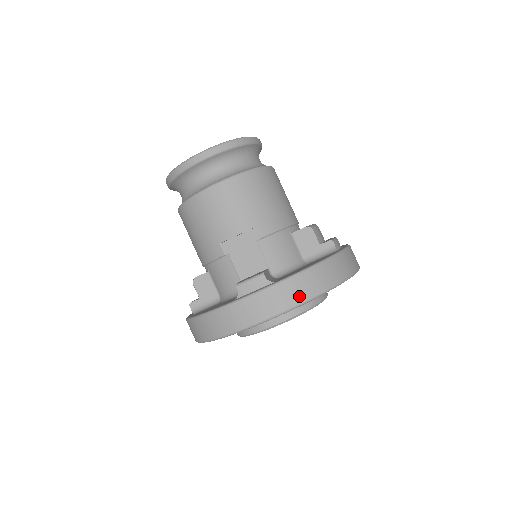
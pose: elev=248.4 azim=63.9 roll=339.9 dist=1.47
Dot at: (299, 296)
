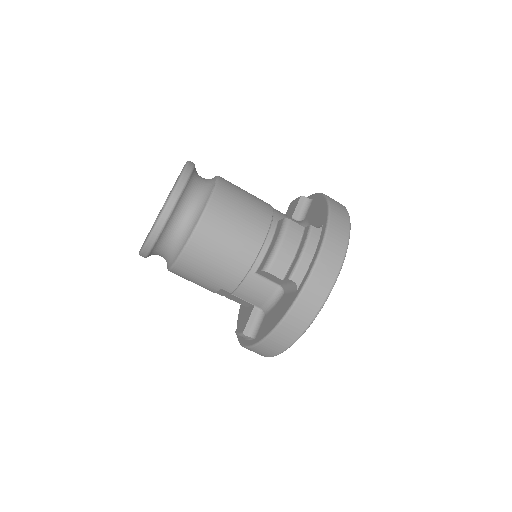
Dot at: (275, 351)
